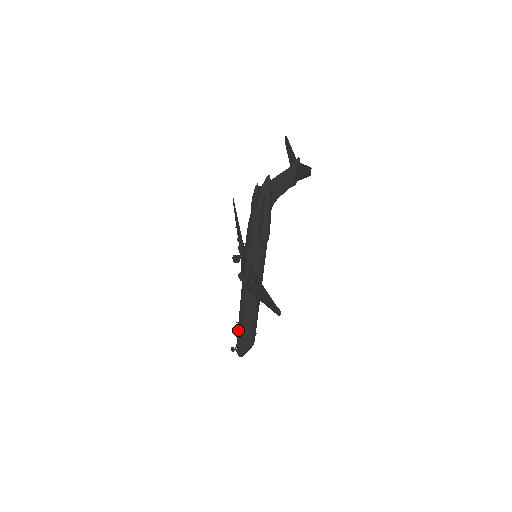
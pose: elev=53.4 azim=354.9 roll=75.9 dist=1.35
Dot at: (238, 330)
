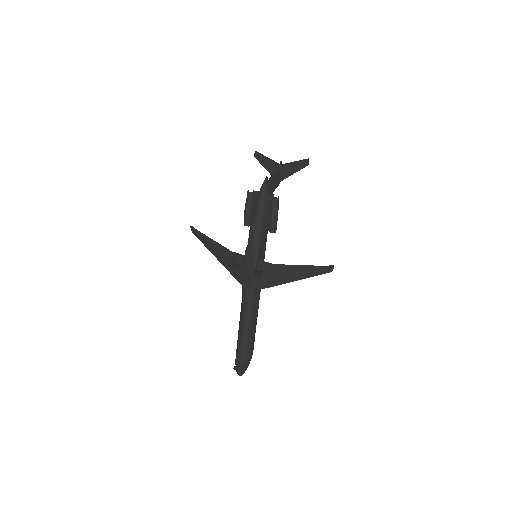
Dot at: (241, 343)
